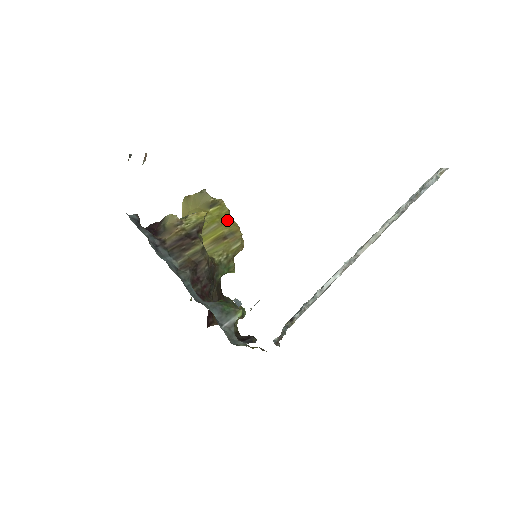
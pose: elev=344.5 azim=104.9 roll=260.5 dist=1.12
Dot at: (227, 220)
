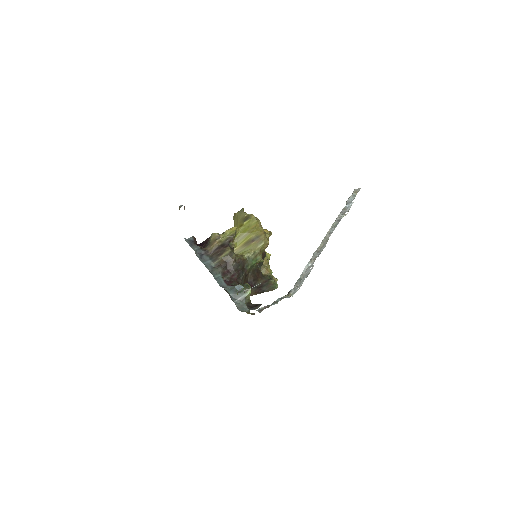
Dot at: (256, 228)
